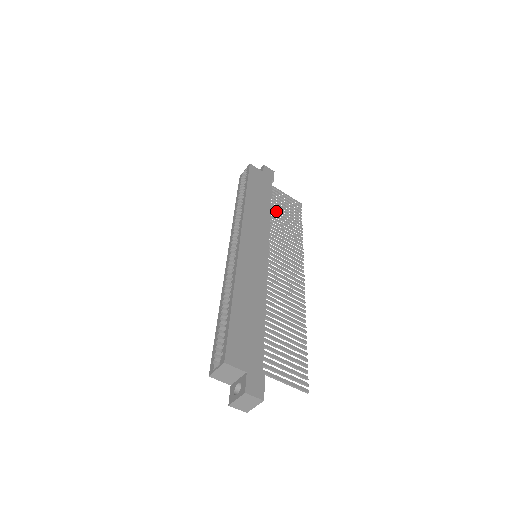
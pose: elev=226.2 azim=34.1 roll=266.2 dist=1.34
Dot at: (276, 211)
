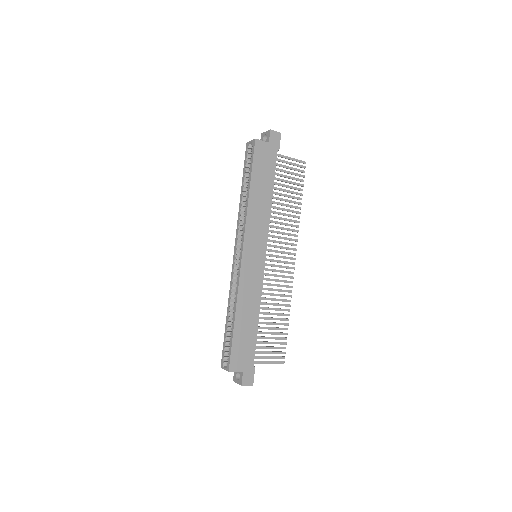
Dot at: occluded
